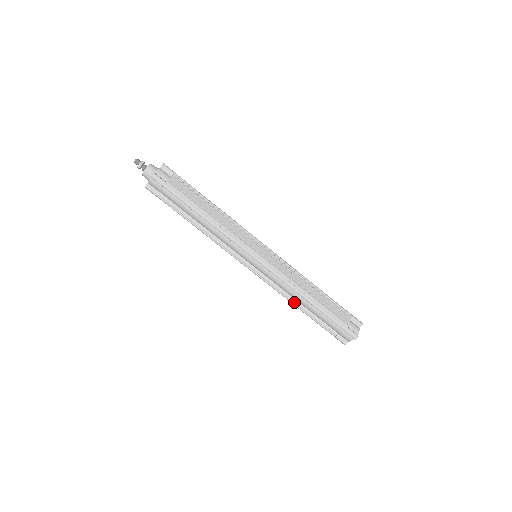
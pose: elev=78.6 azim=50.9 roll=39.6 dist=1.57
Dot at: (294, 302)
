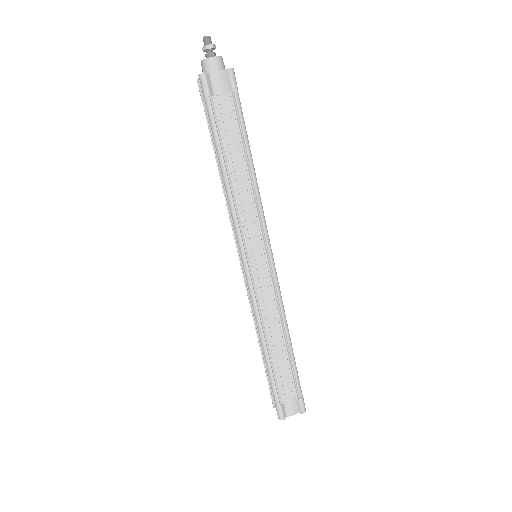
Dot at: (257, 330)
